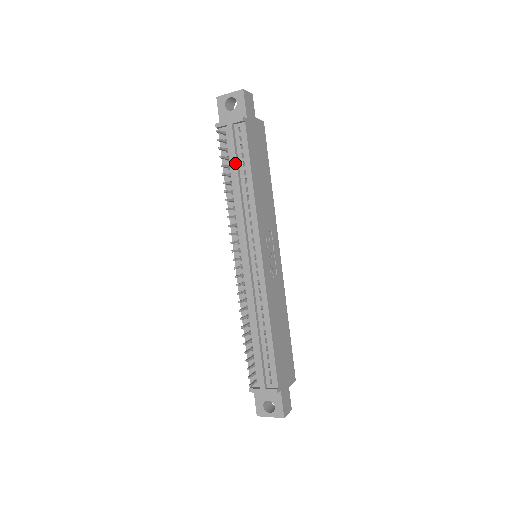
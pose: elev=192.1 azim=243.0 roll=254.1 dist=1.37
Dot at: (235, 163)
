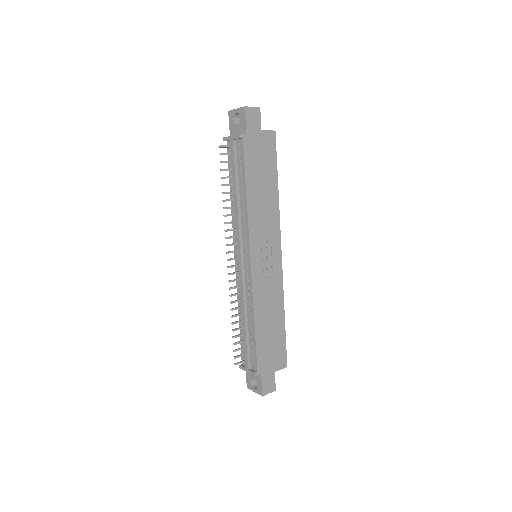
Dot at: (234, 175)
